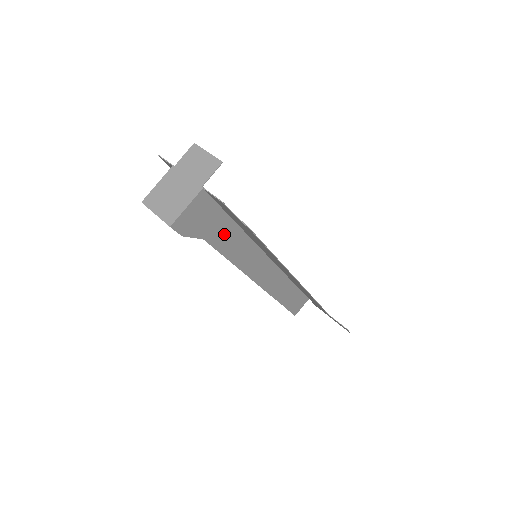
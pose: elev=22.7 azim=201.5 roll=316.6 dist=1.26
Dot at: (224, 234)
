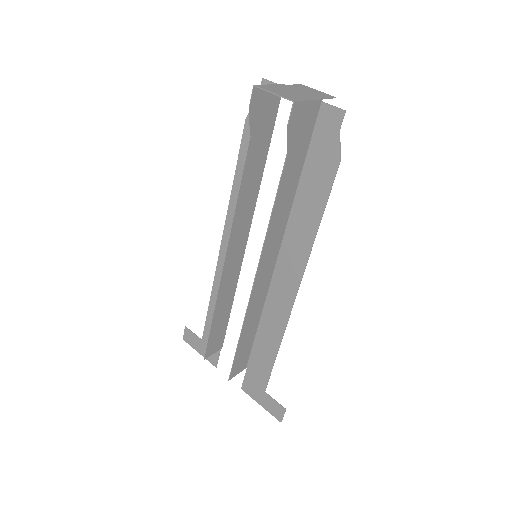
Dot at: (292, 172)
